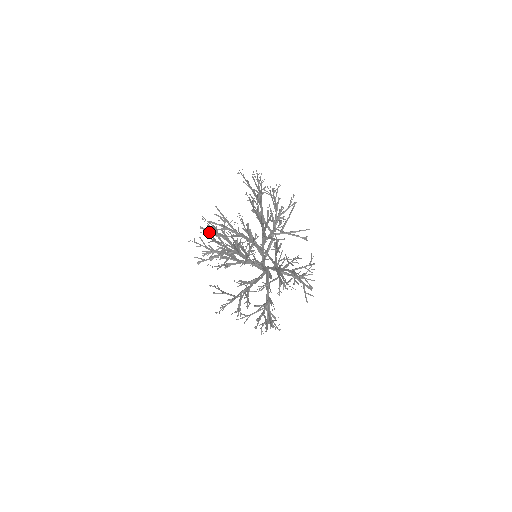
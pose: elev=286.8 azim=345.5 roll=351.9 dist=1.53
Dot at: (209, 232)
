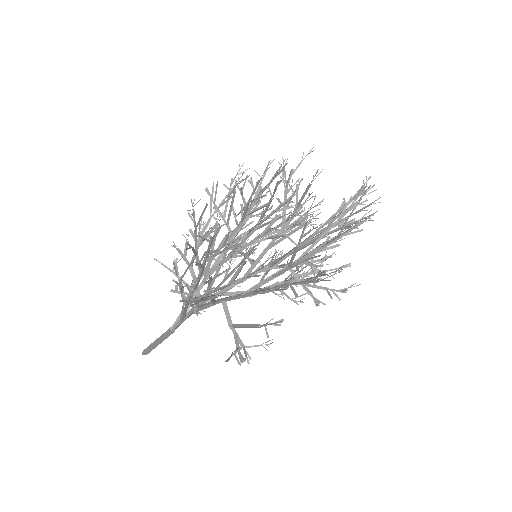
Dot at: (284, 170)
